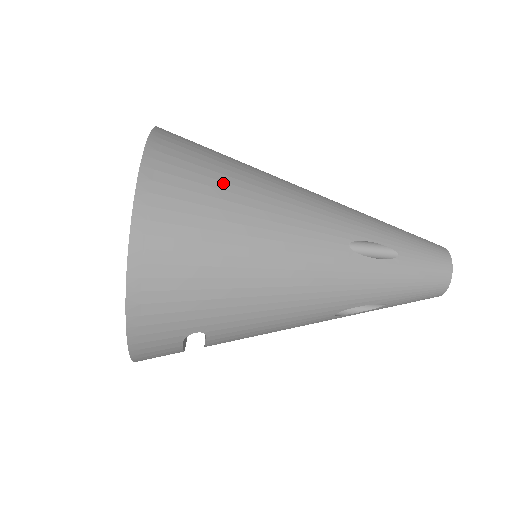
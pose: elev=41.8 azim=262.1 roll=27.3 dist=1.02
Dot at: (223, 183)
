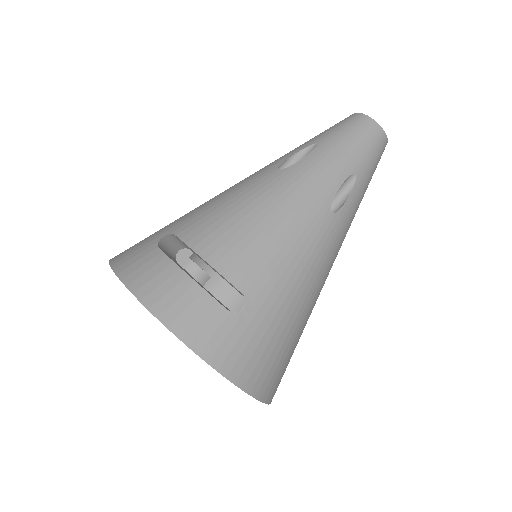
Dot at: occluded
